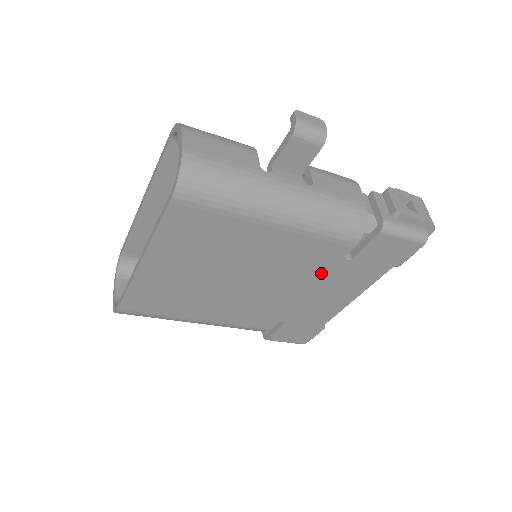
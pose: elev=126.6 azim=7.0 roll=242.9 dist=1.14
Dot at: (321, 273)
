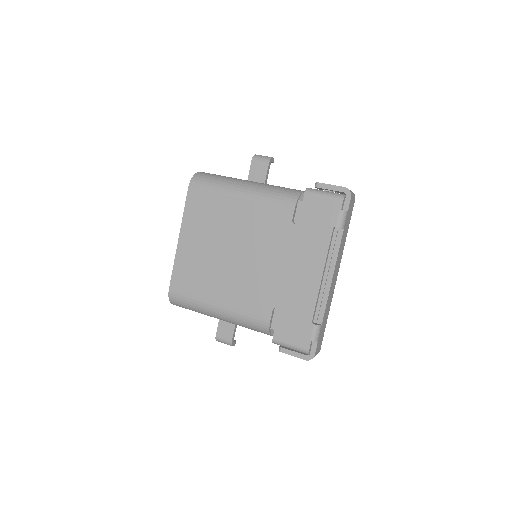
Dot at: (283, 240)
